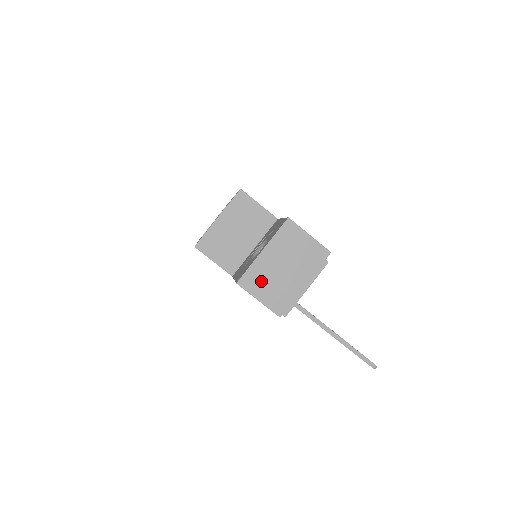
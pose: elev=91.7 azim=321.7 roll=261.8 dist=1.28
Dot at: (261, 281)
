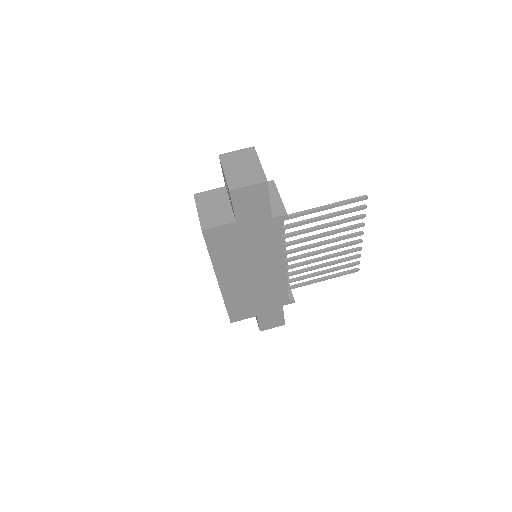
Dot at: (239, 180)
